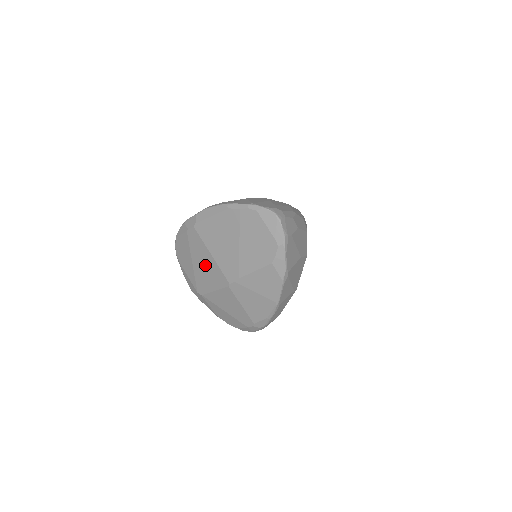
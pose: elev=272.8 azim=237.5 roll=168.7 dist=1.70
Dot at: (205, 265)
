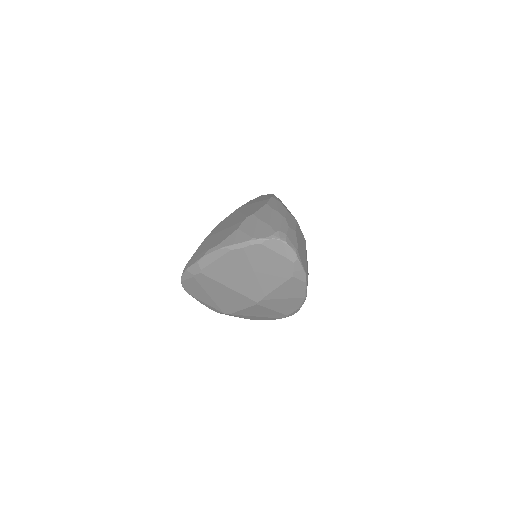
Dot at: (225, 295)
